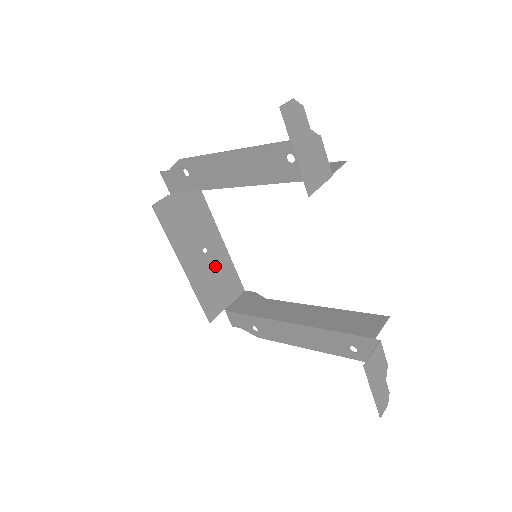
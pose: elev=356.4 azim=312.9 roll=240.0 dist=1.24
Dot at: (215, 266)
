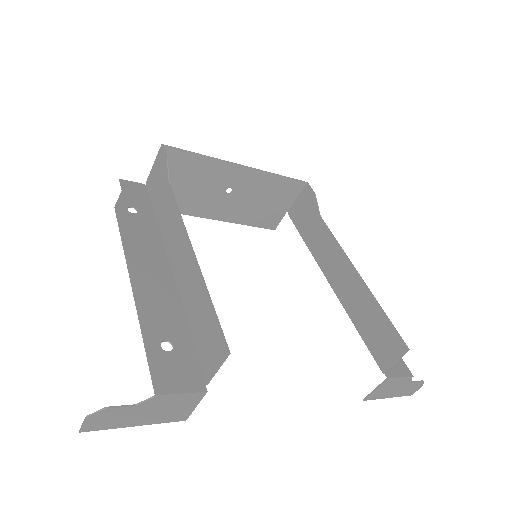
Dot at: (251, 192)
